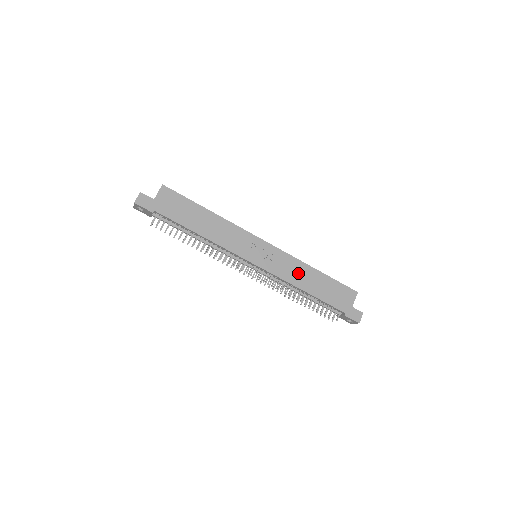
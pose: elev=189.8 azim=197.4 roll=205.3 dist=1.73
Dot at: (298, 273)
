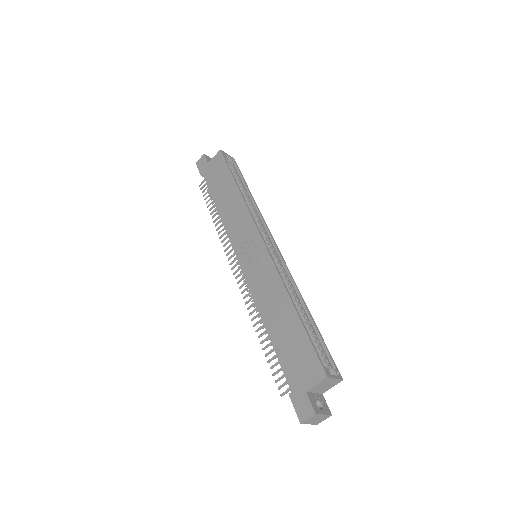
Dot at: (271, 297)
